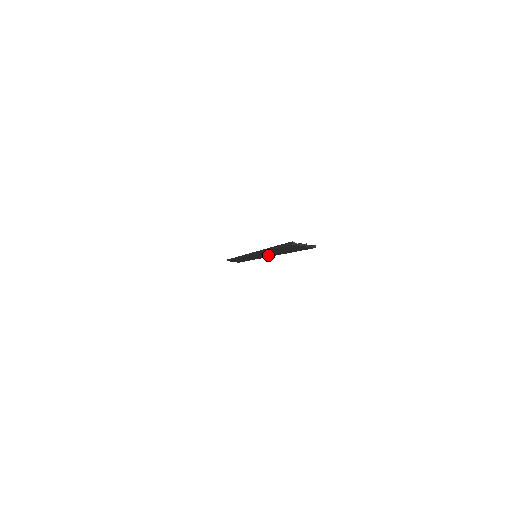
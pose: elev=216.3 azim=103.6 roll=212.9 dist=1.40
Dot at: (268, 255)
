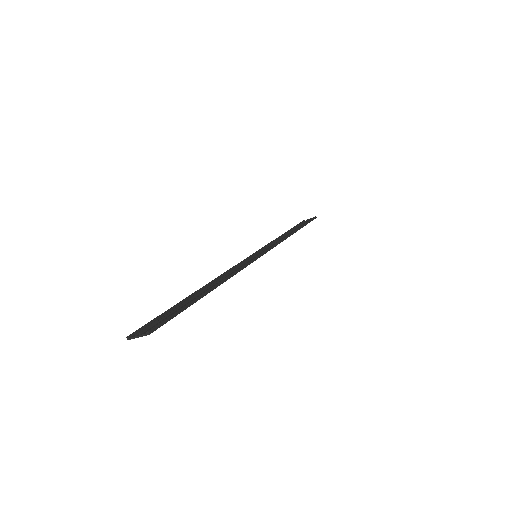
Dot at: occluded
